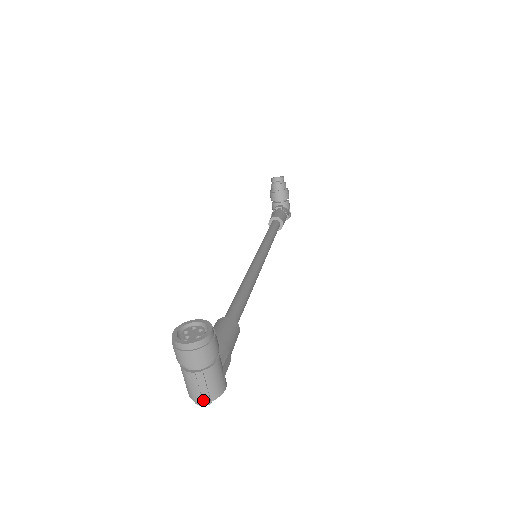
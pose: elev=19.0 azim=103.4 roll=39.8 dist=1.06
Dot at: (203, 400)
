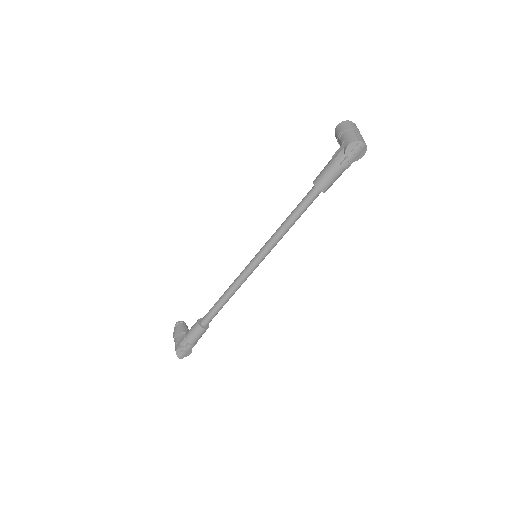
Dot at: (364, 142)
